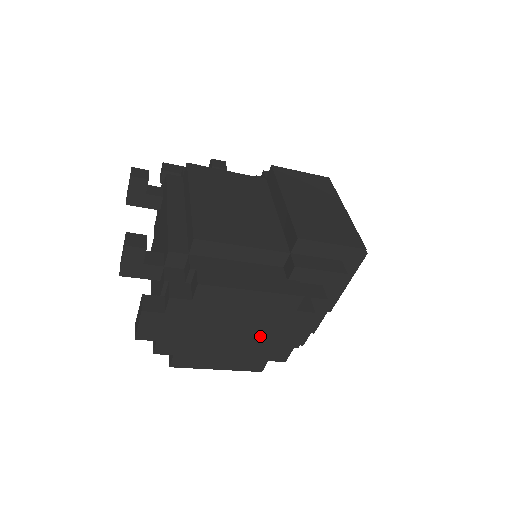
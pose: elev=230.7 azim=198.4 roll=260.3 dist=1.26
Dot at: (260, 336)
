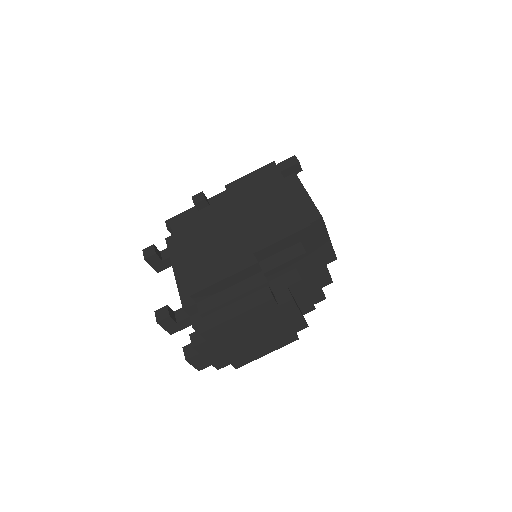
Dot at: (272, 328)
